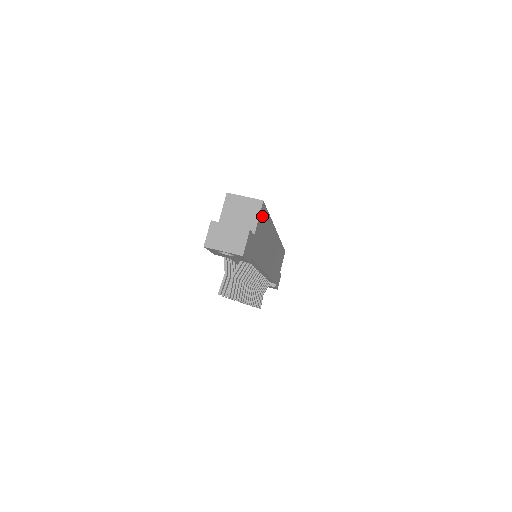
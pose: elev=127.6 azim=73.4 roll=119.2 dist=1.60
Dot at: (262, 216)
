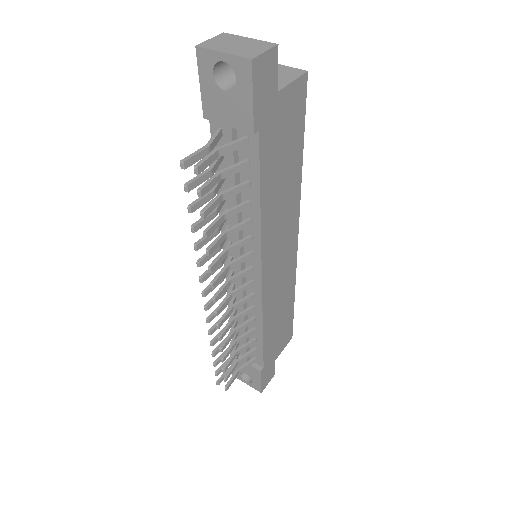
Dot at: (297, 103)
